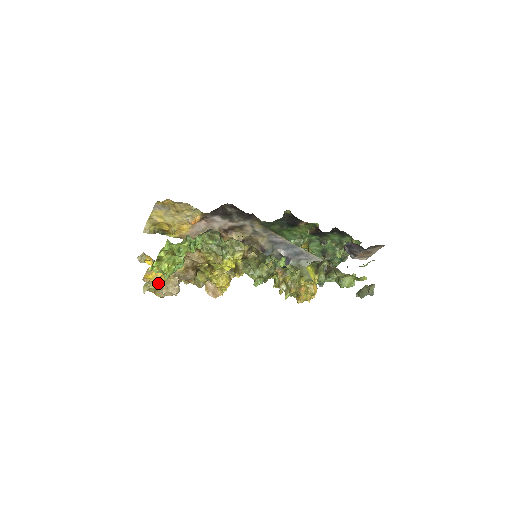
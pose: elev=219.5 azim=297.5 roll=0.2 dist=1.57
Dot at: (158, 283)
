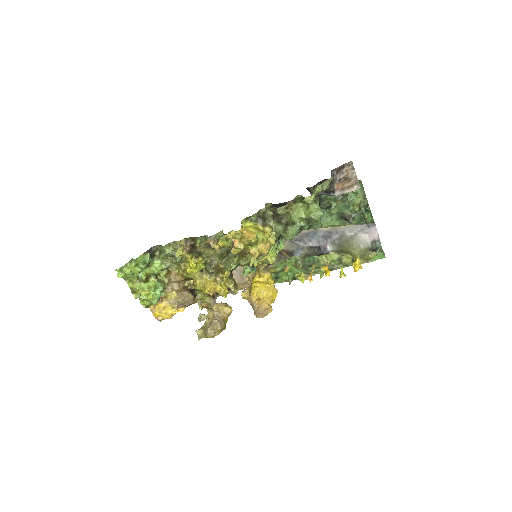
Dot at: (204, 327)
